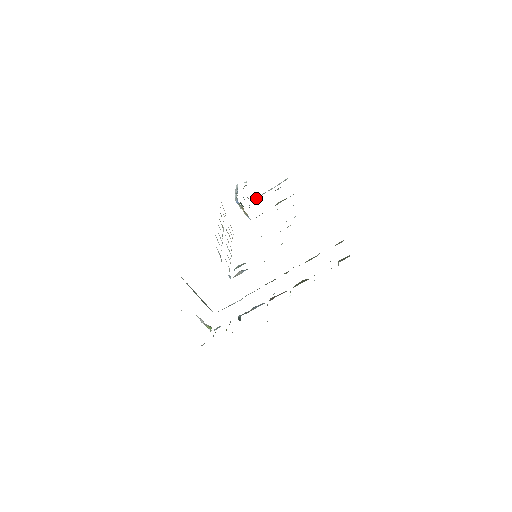
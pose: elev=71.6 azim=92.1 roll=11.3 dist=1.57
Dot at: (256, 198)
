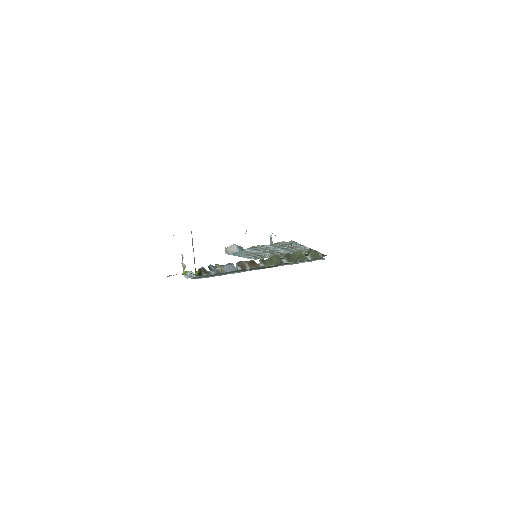
Dot at: occluded
